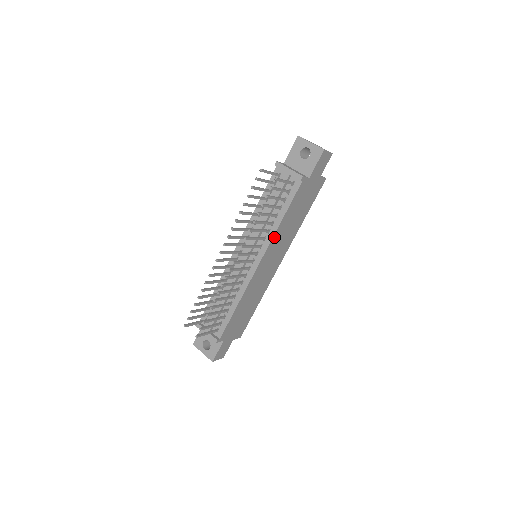
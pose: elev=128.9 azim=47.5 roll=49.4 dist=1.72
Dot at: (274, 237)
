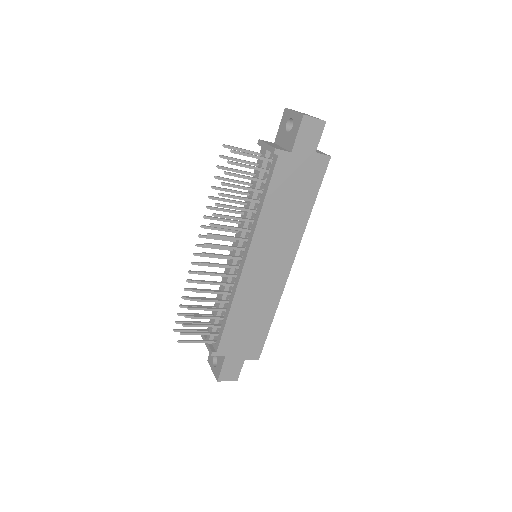
Dot at: (258, 228)
